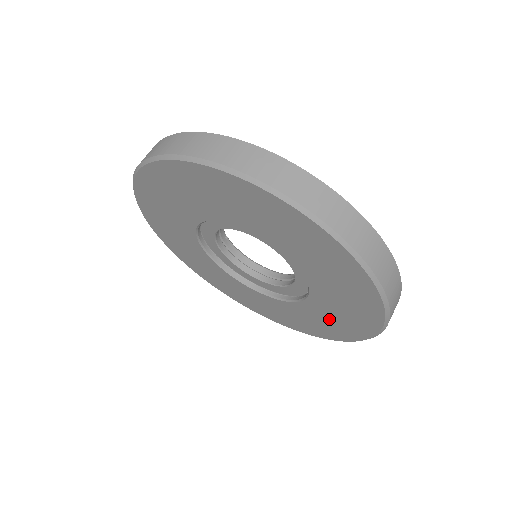
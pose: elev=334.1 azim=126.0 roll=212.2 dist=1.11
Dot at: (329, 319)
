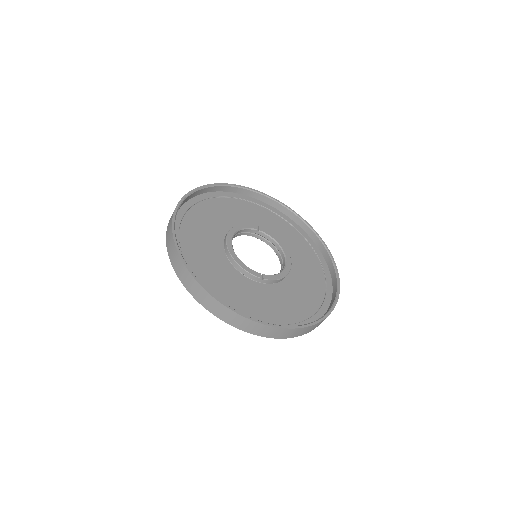
Dot at: occluded
